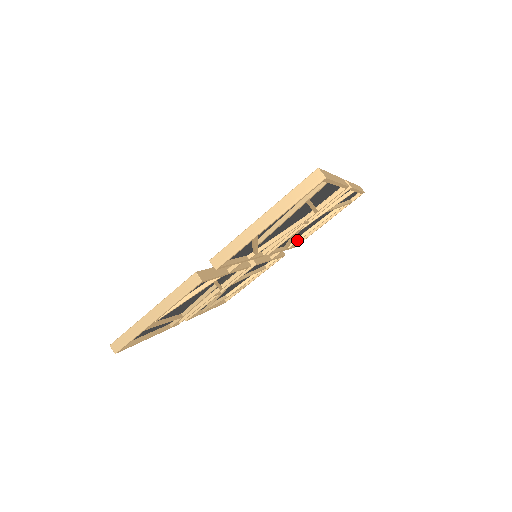
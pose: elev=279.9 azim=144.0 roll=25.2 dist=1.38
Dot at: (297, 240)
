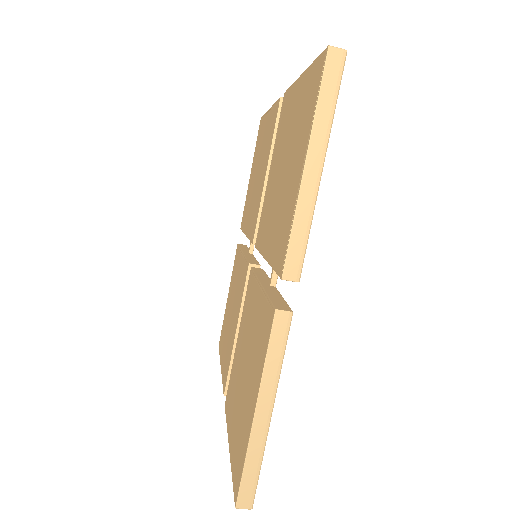
Dot at: occluded
